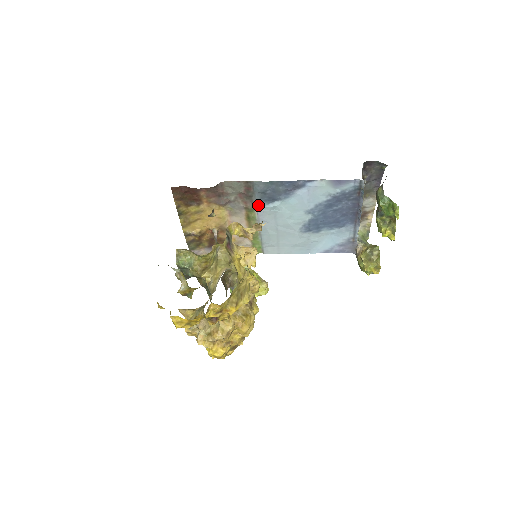
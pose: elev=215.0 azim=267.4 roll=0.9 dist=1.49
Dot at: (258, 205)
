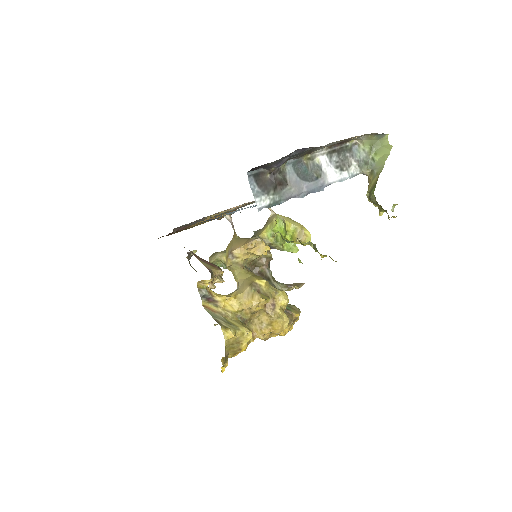
Dot at: (222, 213)
